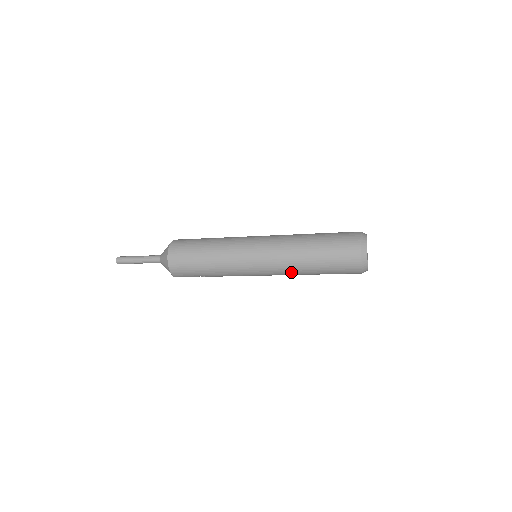
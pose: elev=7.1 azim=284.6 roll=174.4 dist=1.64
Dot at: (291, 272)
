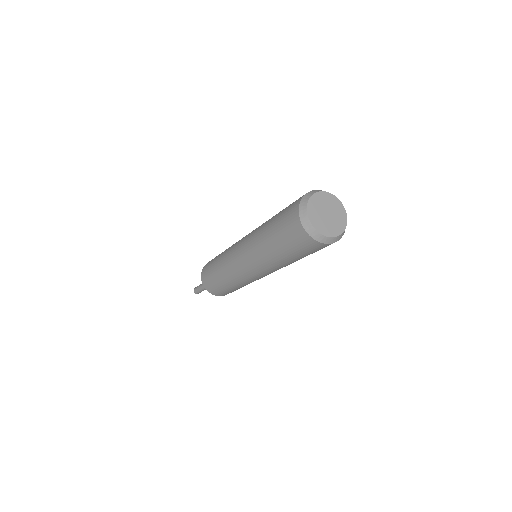
Dot at: (284, 266)
